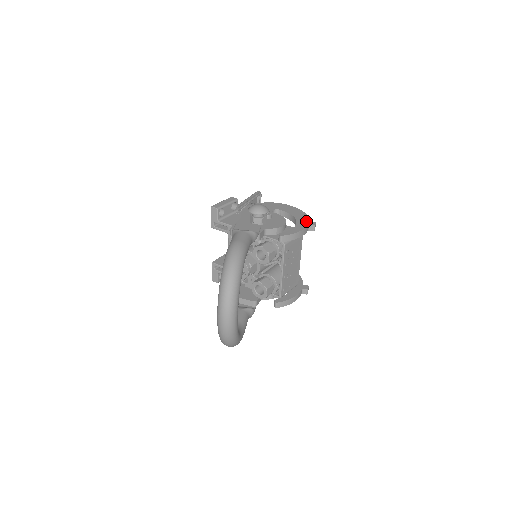
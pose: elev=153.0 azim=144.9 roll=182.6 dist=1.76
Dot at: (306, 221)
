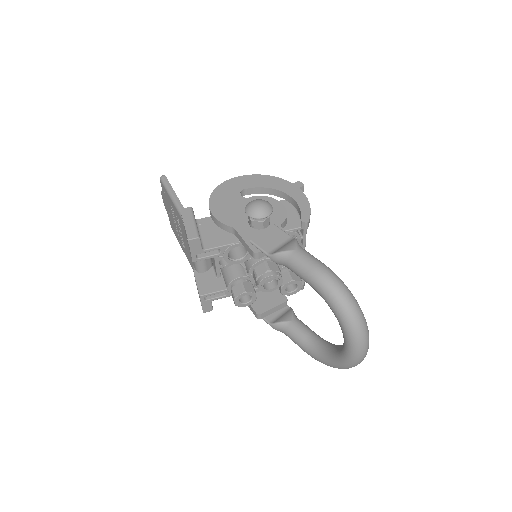
Dot at: (291, 186)
